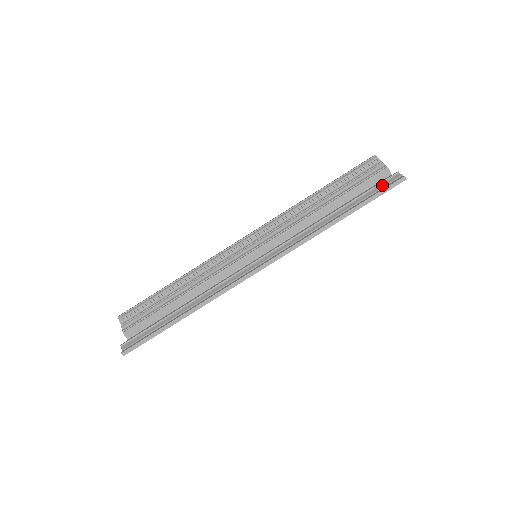
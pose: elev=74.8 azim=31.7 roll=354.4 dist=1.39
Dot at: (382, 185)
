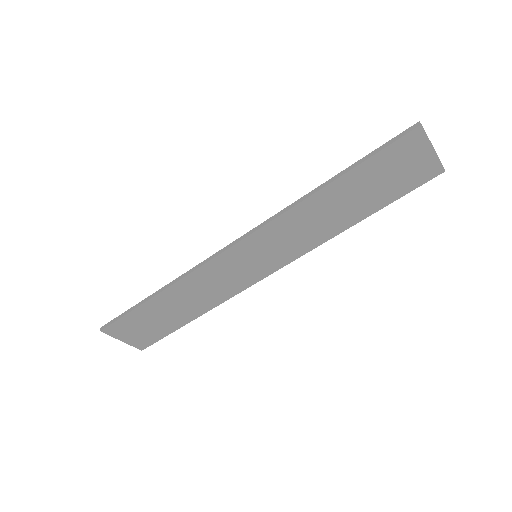
Dot at: occluded
